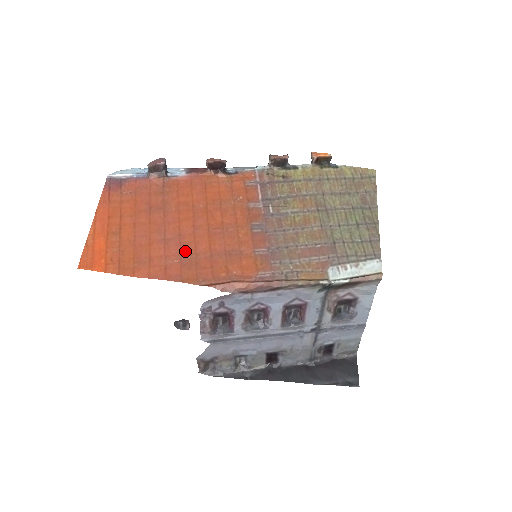
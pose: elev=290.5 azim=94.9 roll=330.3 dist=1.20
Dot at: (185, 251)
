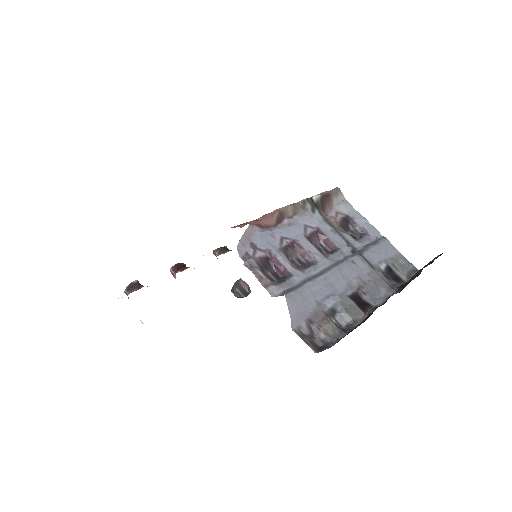
Dot at: occluded
